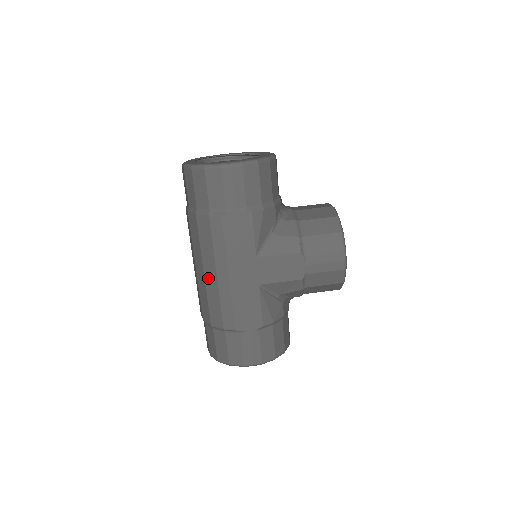
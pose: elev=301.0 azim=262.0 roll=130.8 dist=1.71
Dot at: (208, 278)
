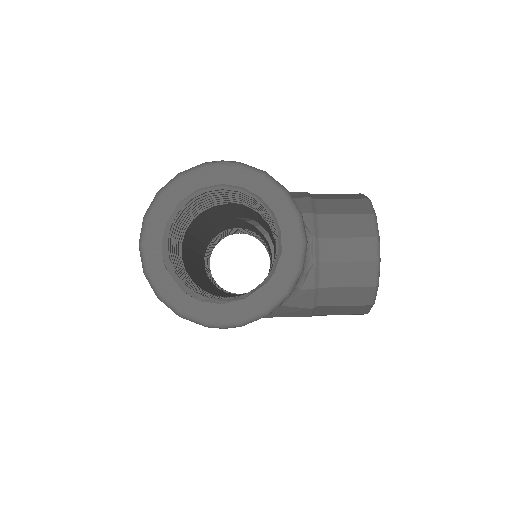
Dot at: occluded
